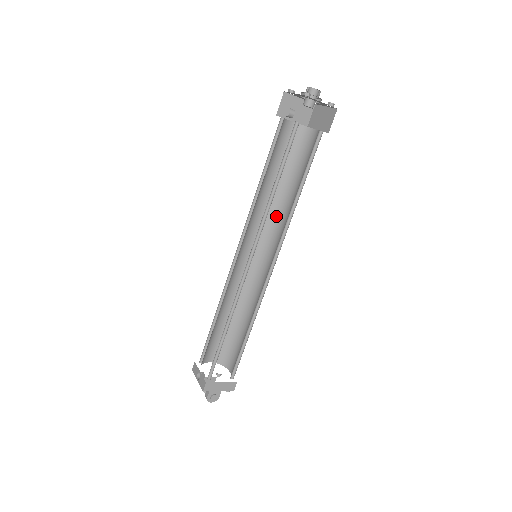
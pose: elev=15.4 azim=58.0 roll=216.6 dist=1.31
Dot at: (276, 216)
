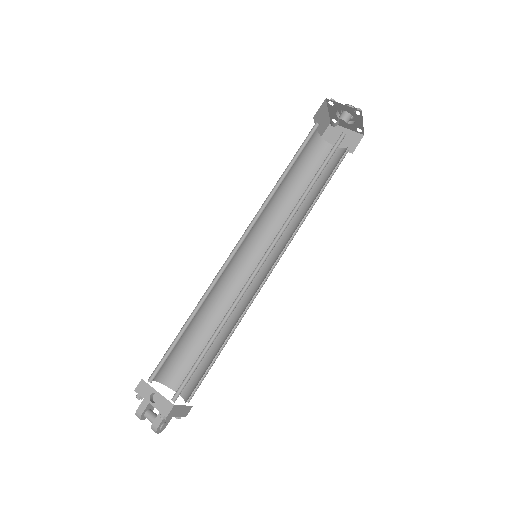
Dot at: (275, 218)
